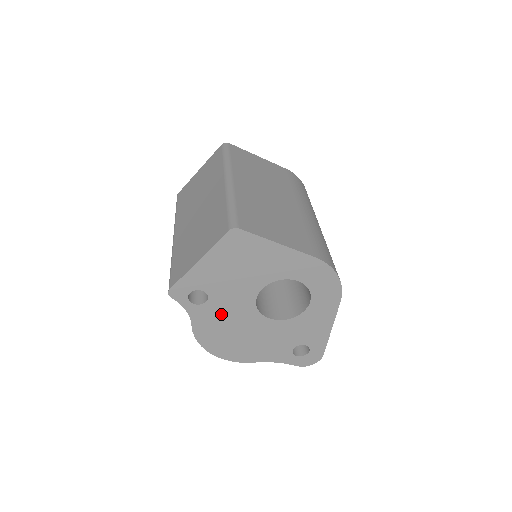
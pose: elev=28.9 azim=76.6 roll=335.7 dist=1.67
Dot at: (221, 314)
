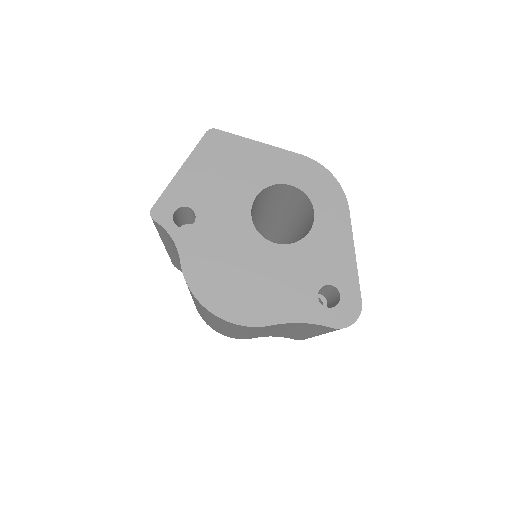
Dot at: (214, 241)
